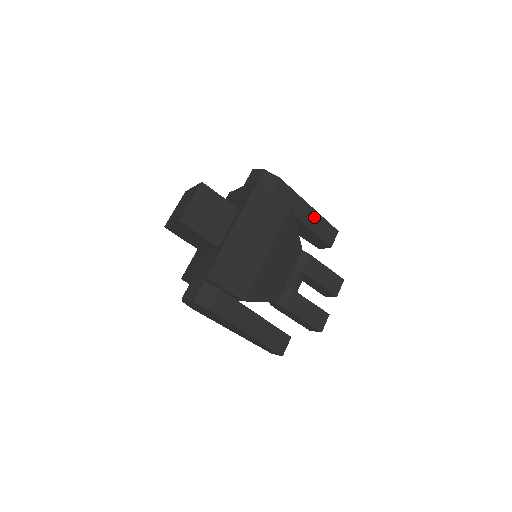
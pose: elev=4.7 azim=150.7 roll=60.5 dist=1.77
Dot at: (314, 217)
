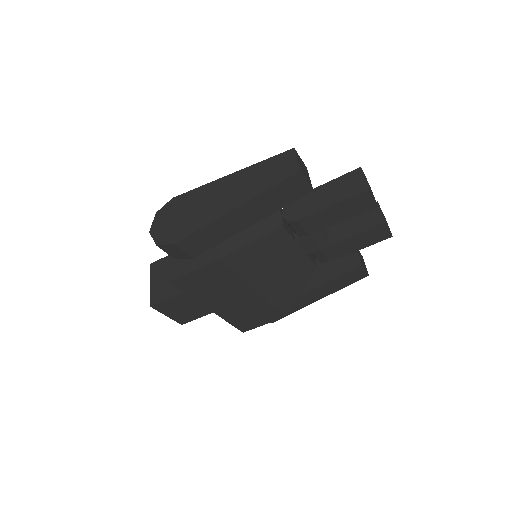
Dot at: (254, 207)
